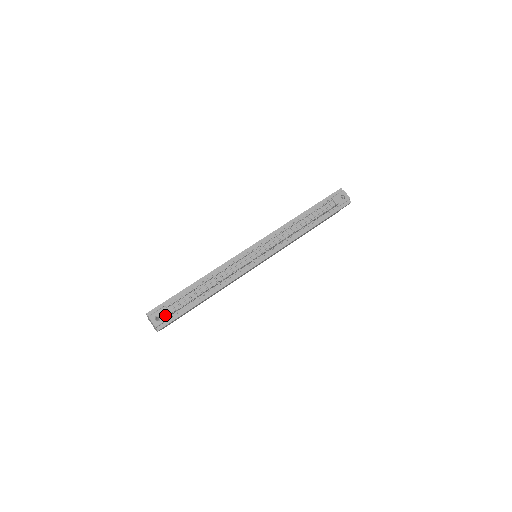
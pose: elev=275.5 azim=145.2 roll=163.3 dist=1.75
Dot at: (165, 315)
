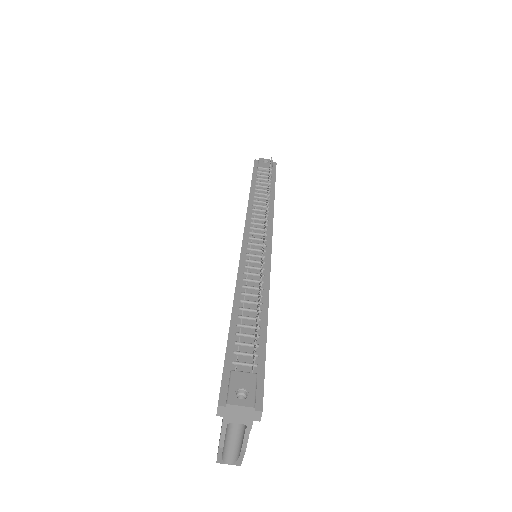
Dot at: (246, 381)
